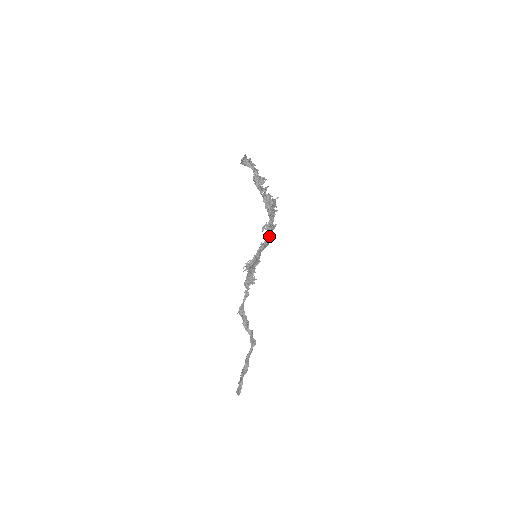
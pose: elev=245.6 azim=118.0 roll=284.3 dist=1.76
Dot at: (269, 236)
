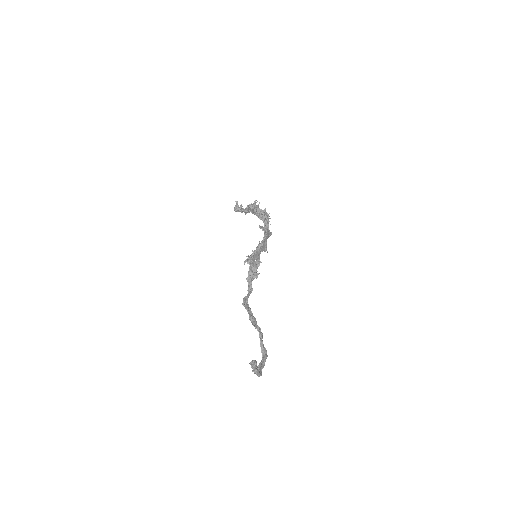
Dot at: (266, 235)
